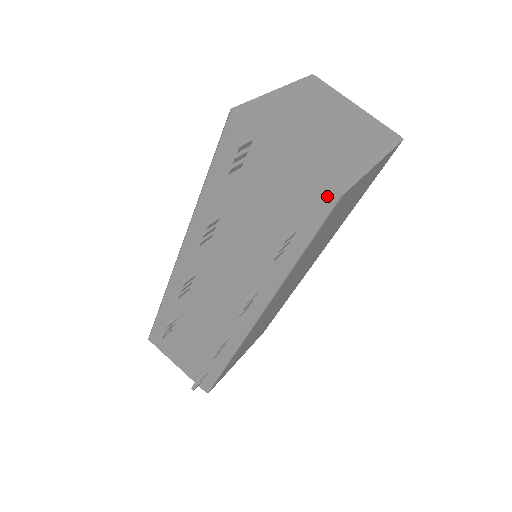
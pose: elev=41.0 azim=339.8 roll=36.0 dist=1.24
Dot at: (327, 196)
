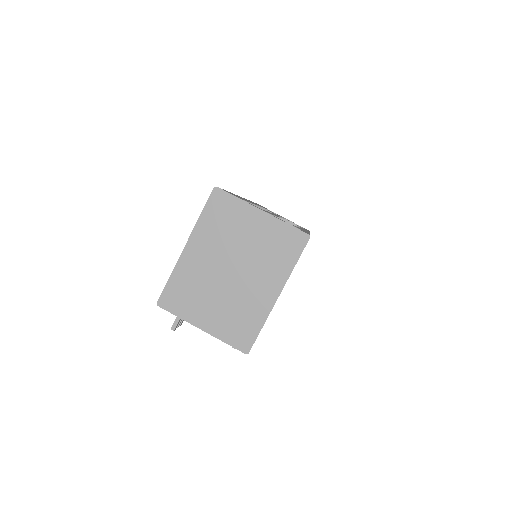
Dot at: occluded
